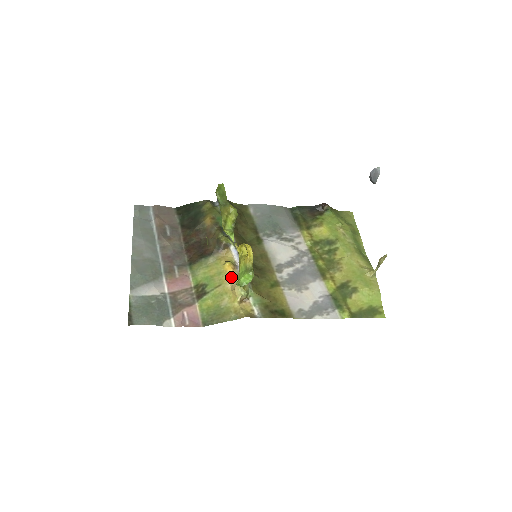
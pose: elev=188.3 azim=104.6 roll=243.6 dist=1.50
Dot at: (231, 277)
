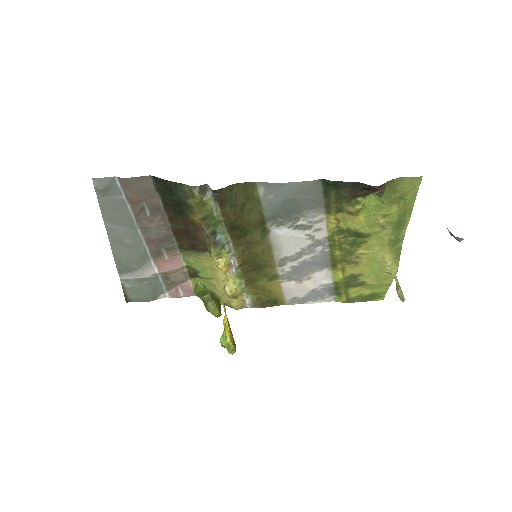
Dot at: (224, 276)
